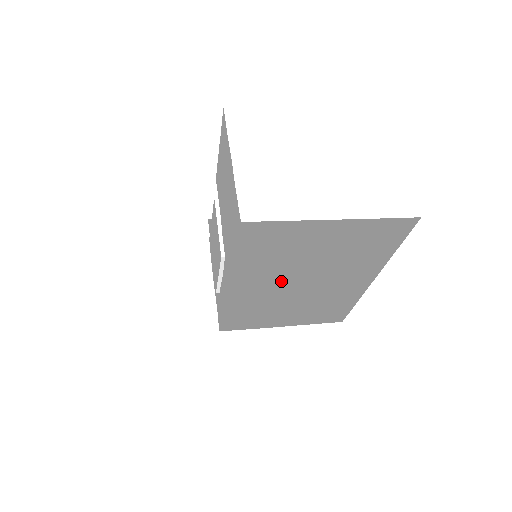
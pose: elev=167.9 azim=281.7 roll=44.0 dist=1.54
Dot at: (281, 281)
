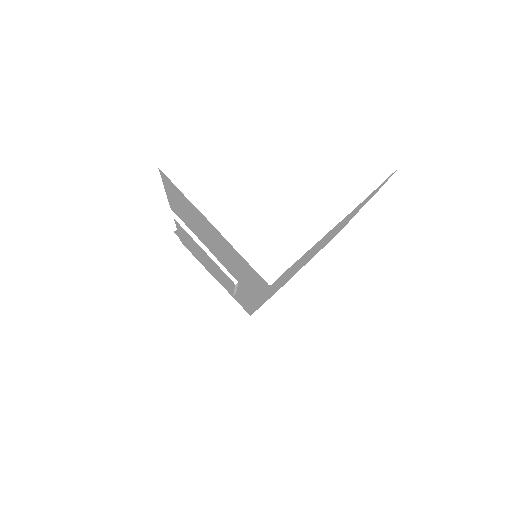
Dot at: occluded
